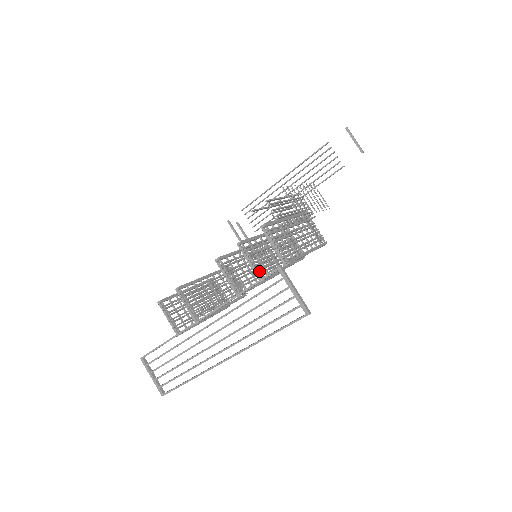
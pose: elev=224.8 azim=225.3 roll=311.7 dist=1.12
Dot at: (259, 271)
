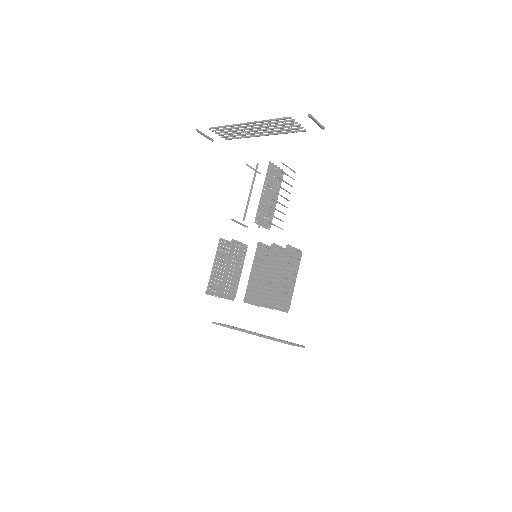
Dot at: (271, 307)
